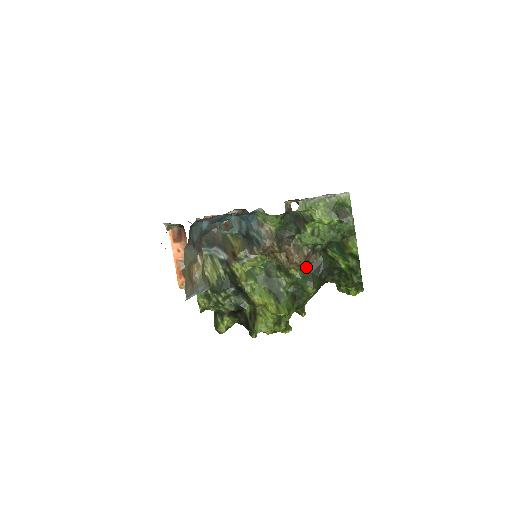
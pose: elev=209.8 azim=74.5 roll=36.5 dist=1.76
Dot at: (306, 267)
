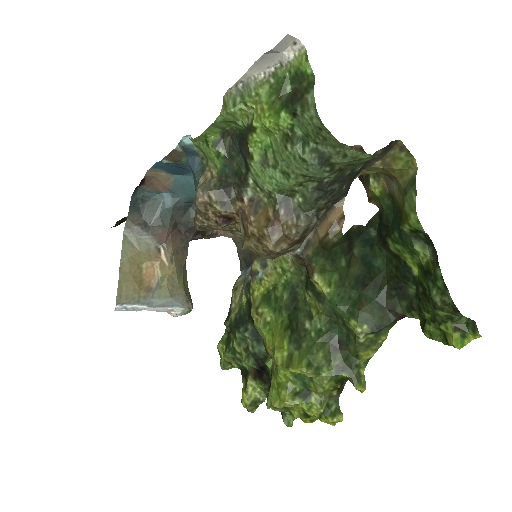
Dot at: (277, 244)
